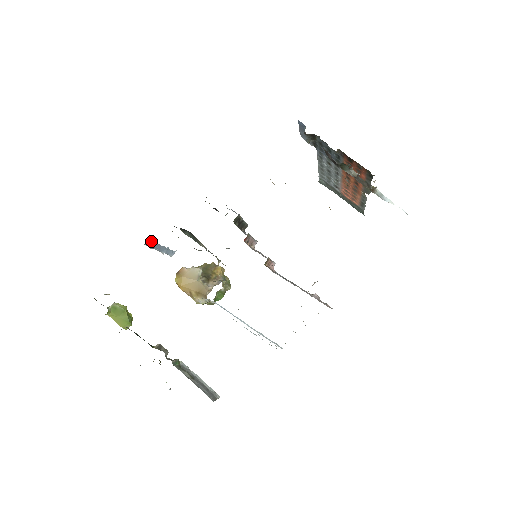
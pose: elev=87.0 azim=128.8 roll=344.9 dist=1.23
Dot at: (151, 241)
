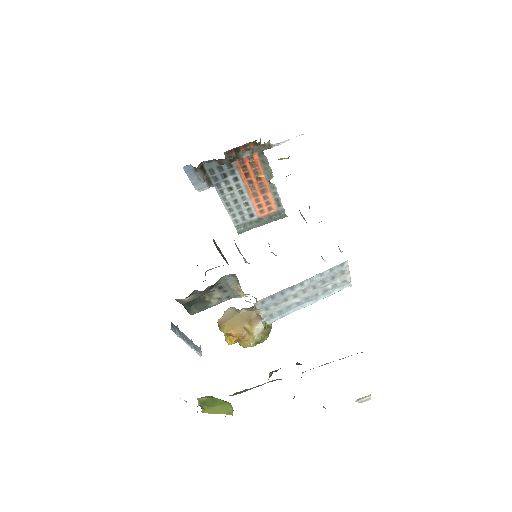
Dot at: (173, 325)
